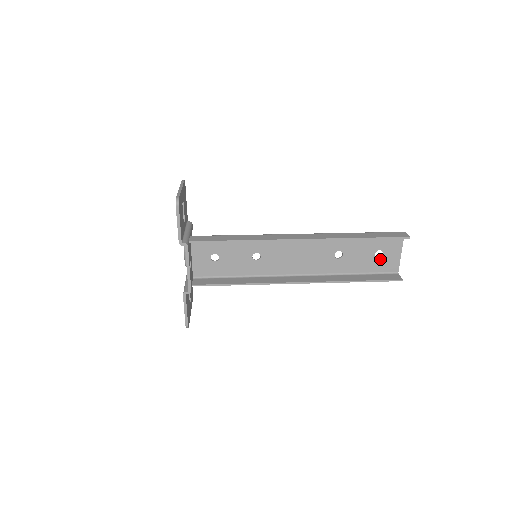
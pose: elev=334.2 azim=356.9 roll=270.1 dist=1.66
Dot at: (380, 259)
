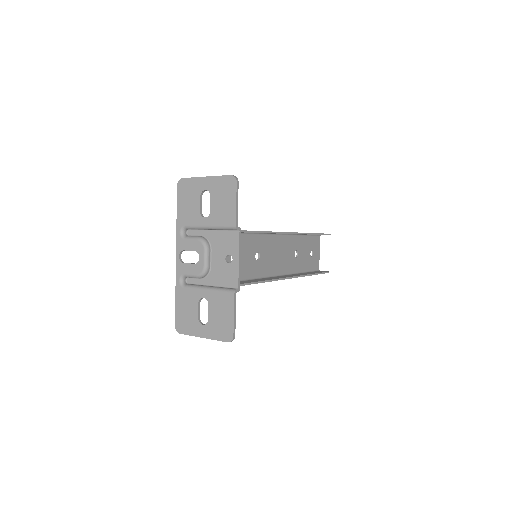
Dot at: (312, 258)
